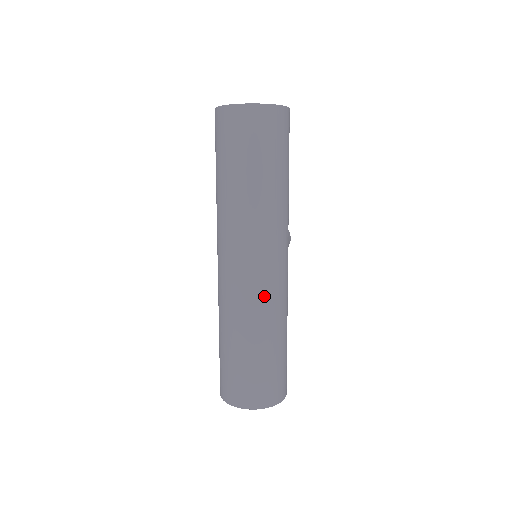
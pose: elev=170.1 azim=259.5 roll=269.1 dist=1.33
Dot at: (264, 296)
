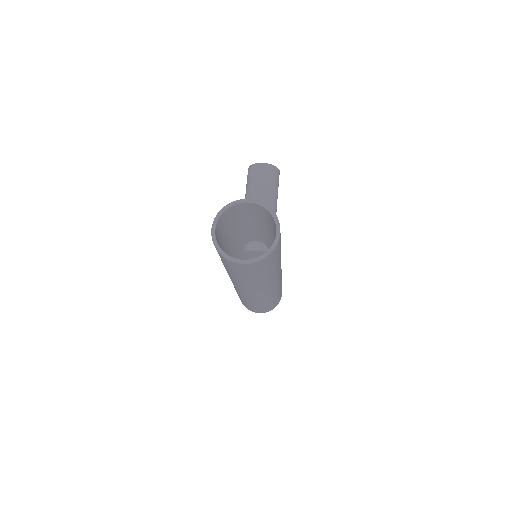
Dot at: (266, 297)
